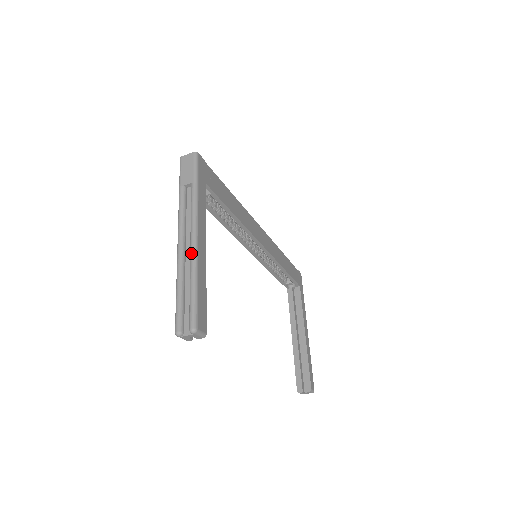
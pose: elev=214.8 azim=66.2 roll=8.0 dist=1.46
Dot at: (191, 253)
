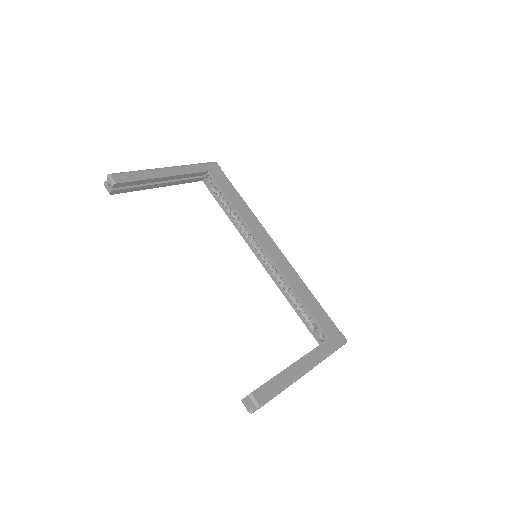
Dot at: (154, 170)
